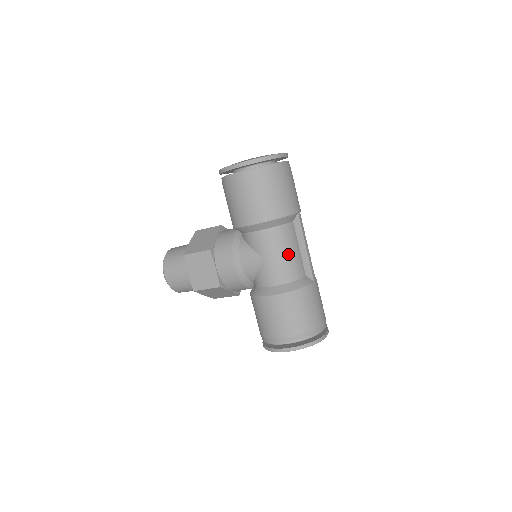
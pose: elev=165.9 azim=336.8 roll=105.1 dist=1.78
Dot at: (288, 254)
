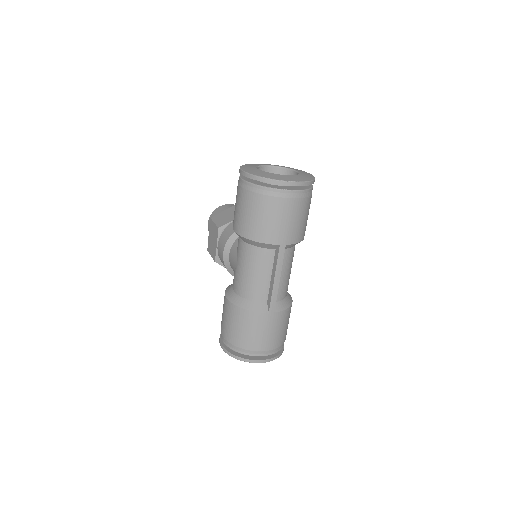
Dot at: (253, 275)
